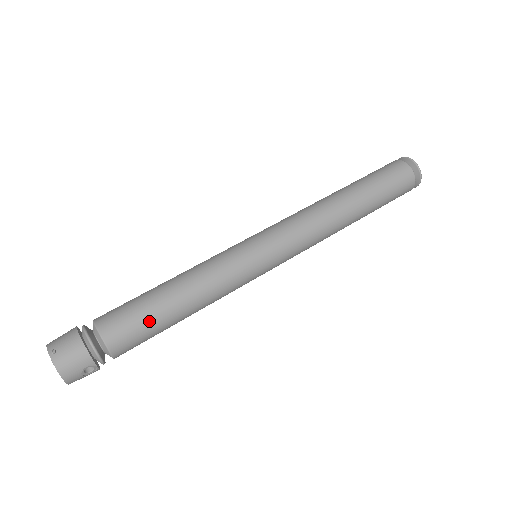
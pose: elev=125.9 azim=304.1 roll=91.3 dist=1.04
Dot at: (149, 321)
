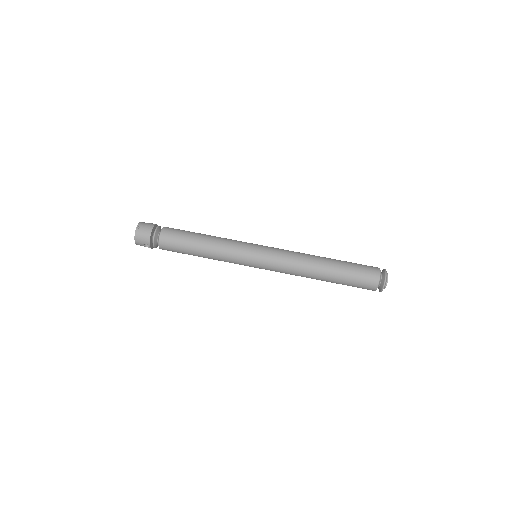
Dot at: (182, 246)
